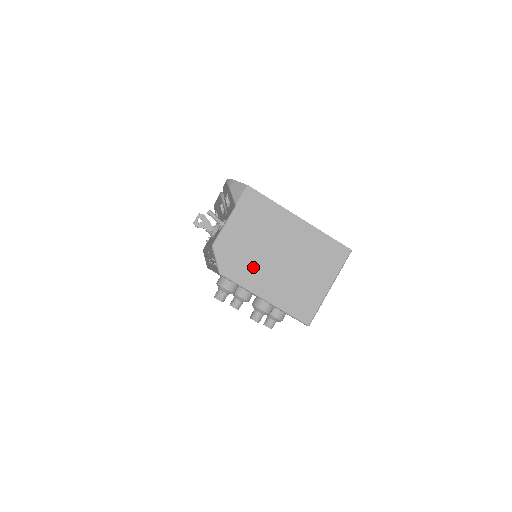
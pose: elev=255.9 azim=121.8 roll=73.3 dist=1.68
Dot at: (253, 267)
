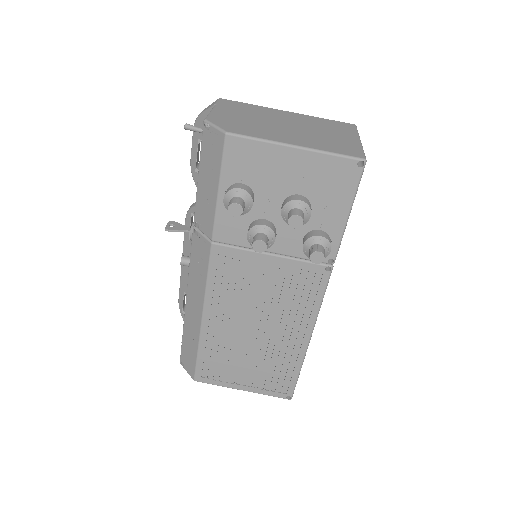
Dot at: (263, 130)
